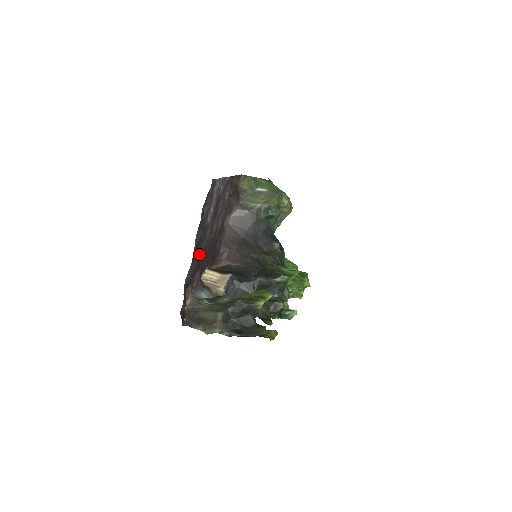
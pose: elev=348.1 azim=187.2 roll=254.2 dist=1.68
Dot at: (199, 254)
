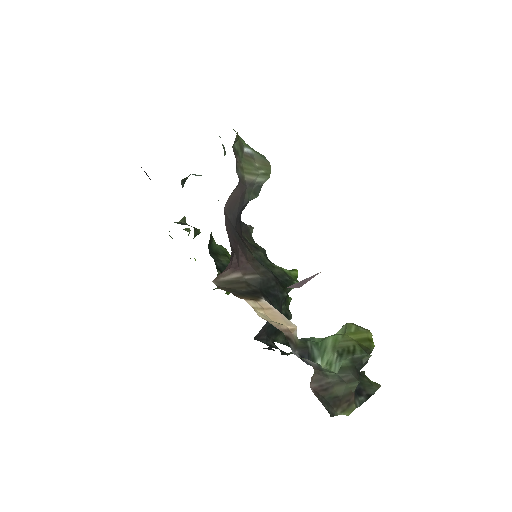
Dot at: occluded
